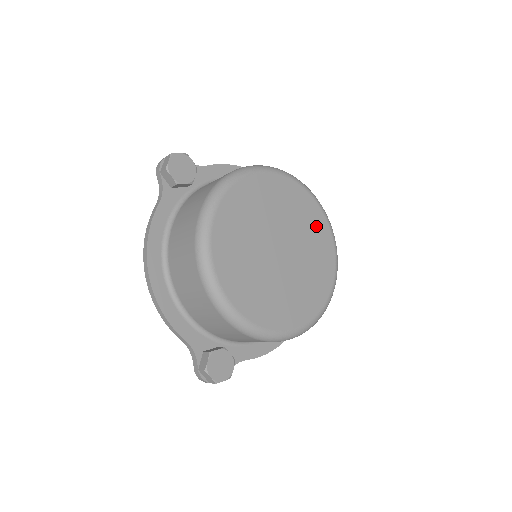
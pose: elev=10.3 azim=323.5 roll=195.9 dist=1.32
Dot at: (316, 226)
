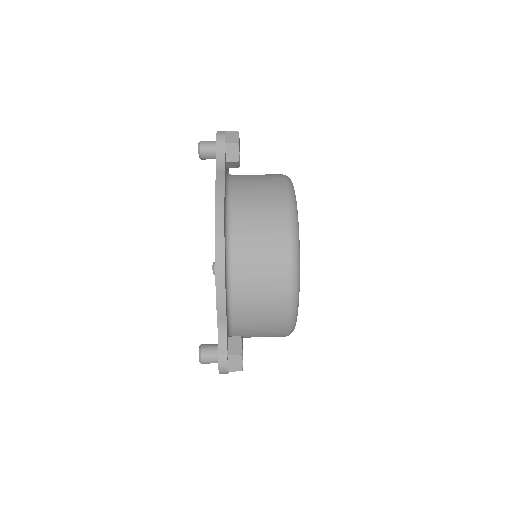
Dot at: occluded
